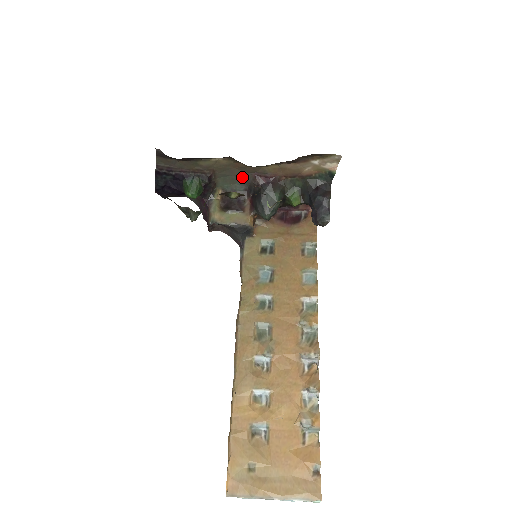
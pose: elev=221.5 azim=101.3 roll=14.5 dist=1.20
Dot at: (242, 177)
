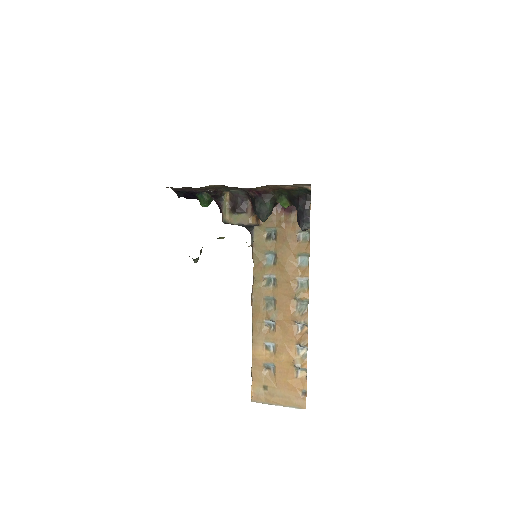
Dot at: (240, 188)
